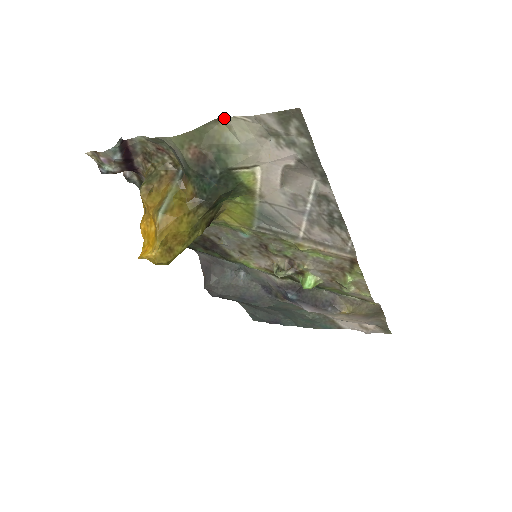
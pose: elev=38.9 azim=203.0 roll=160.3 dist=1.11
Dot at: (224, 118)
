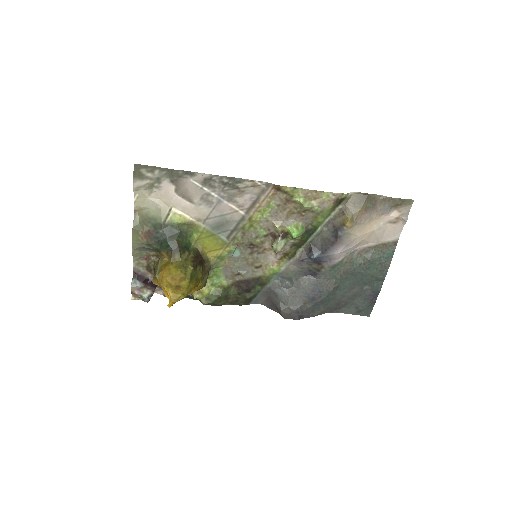
Dot at: (135, 208)
